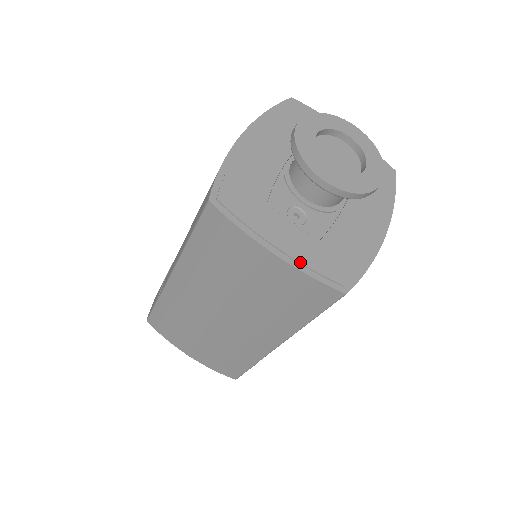
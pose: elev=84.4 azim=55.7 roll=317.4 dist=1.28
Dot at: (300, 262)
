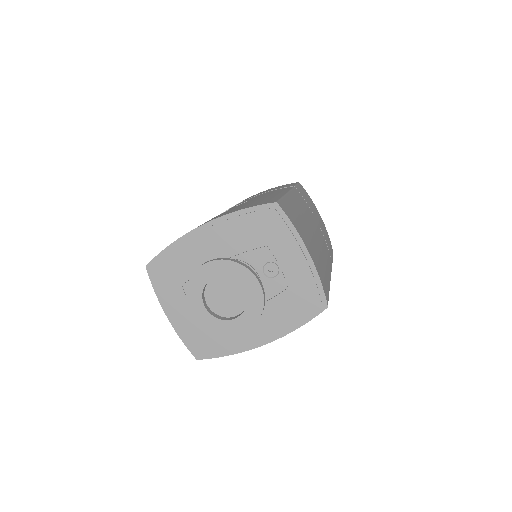
Dot at: (178, 329)
